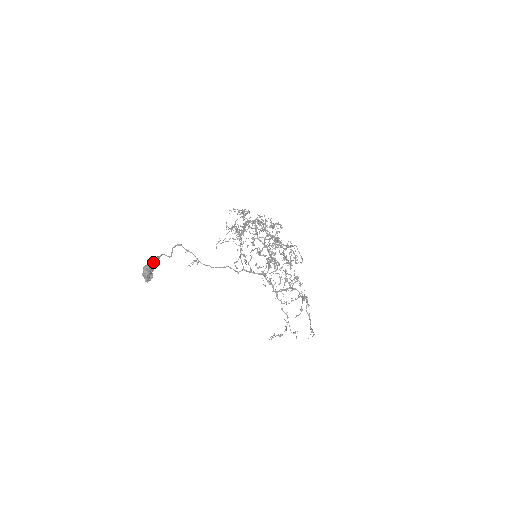
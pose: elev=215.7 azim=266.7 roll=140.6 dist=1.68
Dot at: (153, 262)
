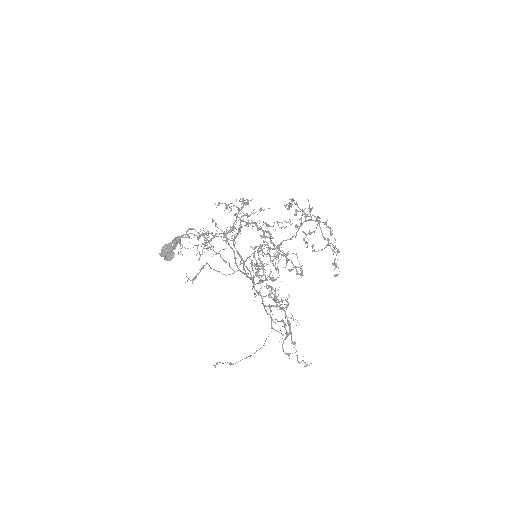
Dot at: (170, 243)
